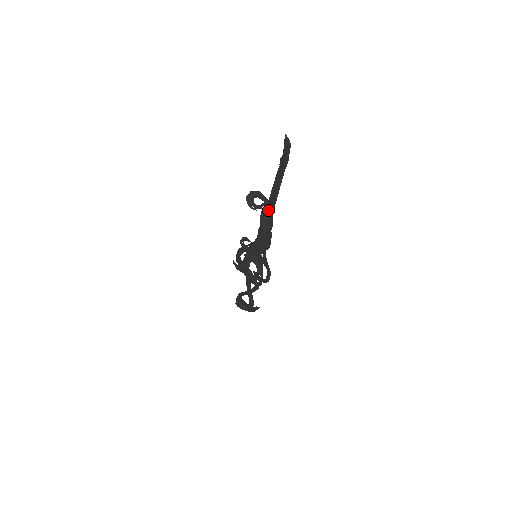
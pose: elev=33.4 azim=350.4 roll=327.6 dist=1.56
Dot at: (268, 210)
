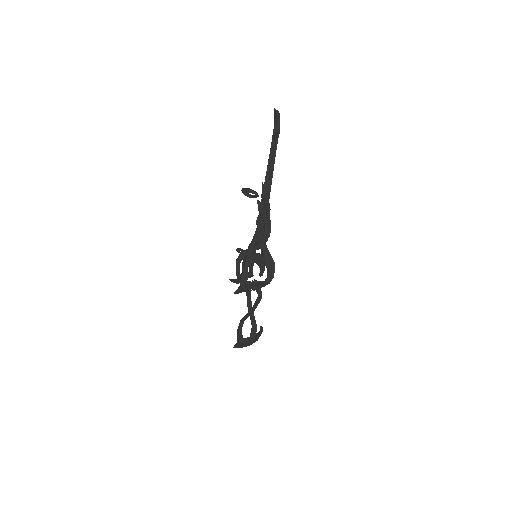
Dot at: (265, 191)
